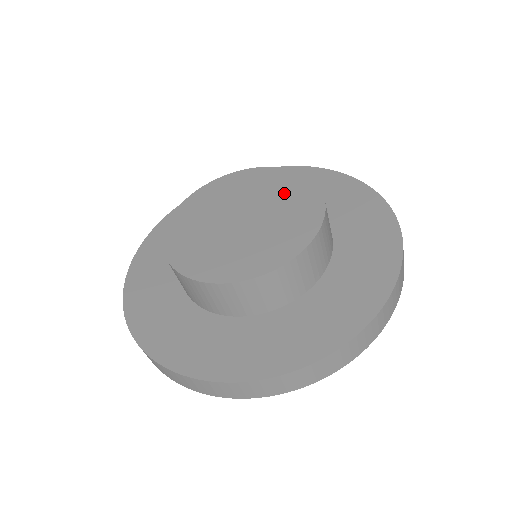
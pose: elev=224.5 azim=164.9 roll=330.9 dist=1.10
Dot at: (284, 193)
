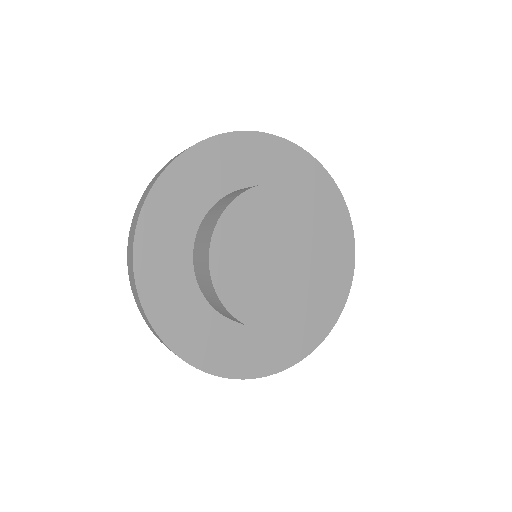
Dot at: (311, 234)
